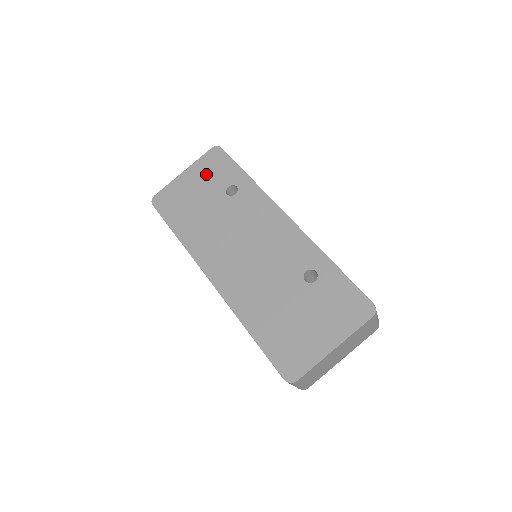
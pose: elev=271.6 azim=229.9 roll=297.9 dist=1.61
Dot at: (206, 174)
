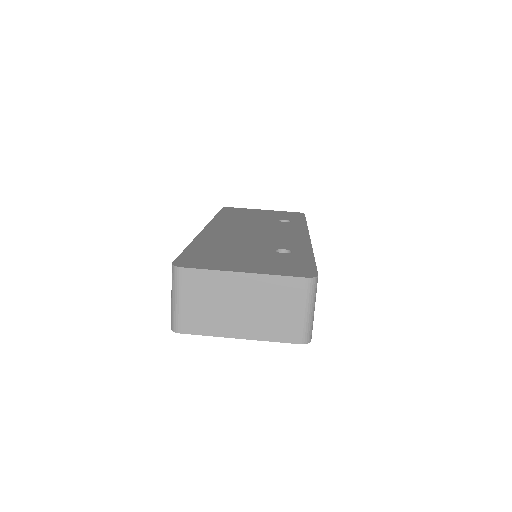
Dot at: (278, 214)
